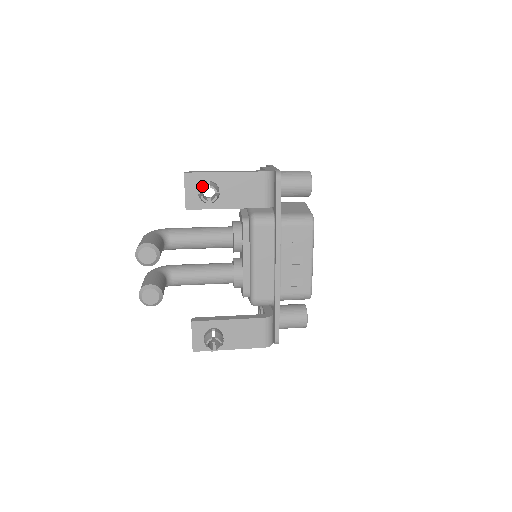
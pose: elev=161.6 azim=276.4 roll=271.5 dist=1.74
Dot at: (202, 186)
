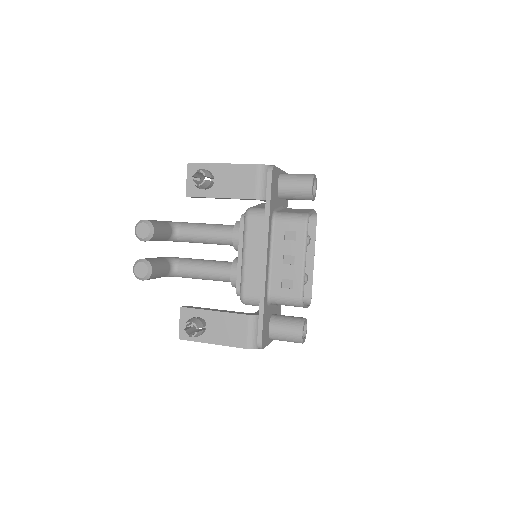
Dot at: (195, 171)
